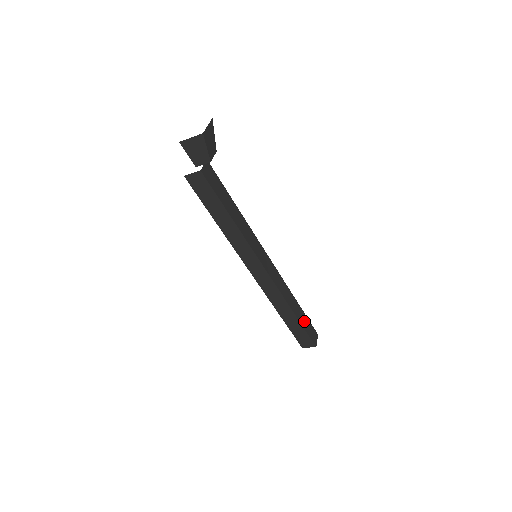
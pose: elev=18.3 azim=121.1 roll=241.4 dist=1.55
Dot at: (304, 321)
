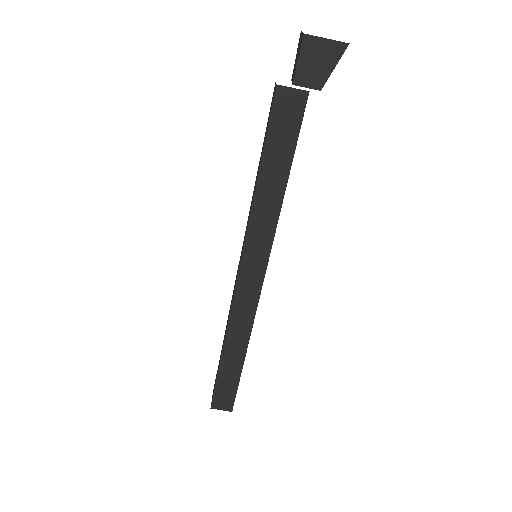
Dot at: occluded
